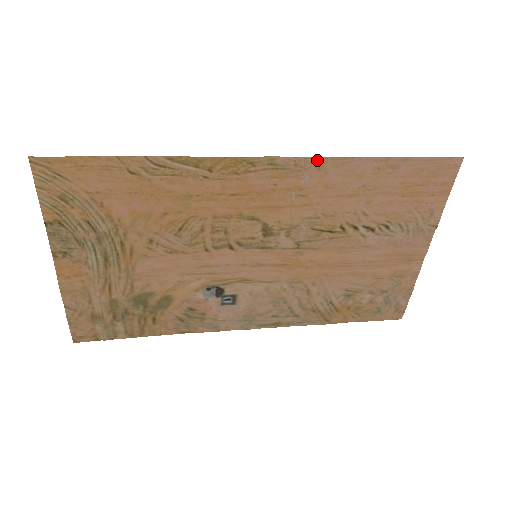
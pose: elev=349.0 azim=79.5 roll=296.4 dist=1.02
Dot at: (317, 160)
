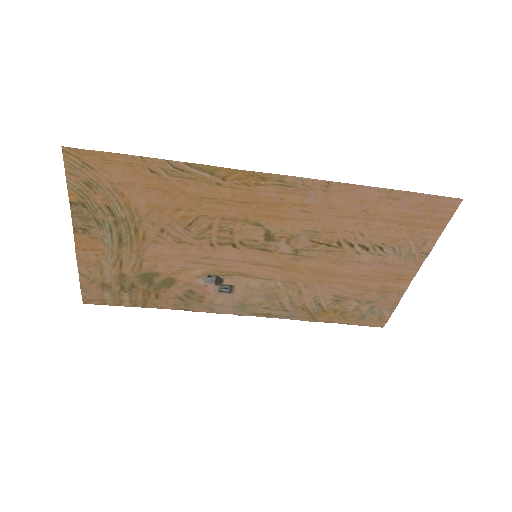
Dot at: (324, 183)
